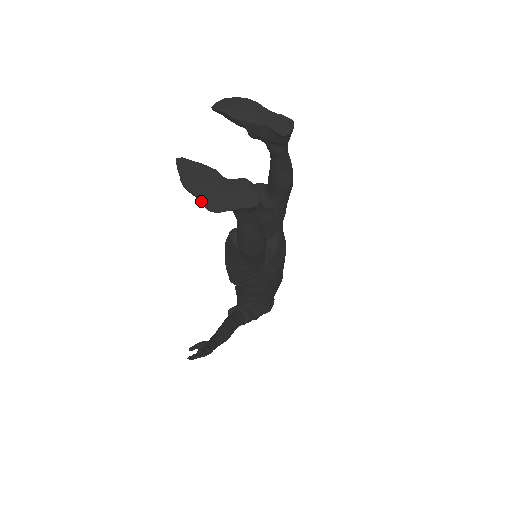
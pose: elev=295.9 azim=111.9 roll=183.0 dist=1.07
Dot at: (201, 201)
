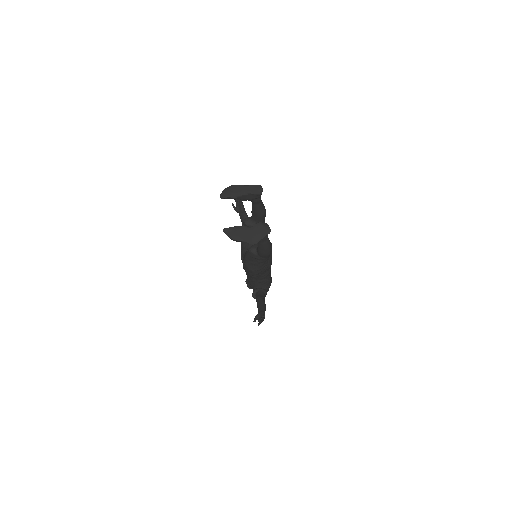
Dot at: (247, 242)
